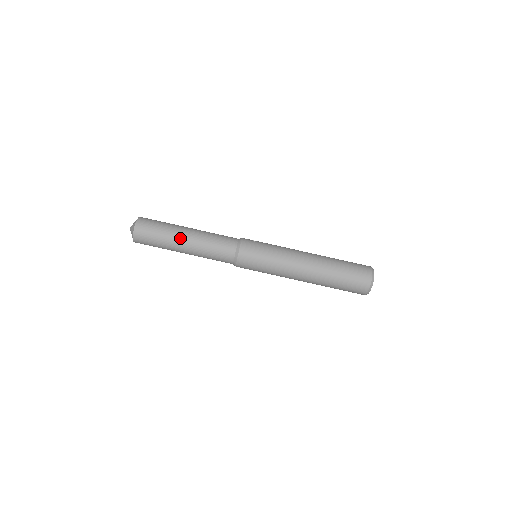
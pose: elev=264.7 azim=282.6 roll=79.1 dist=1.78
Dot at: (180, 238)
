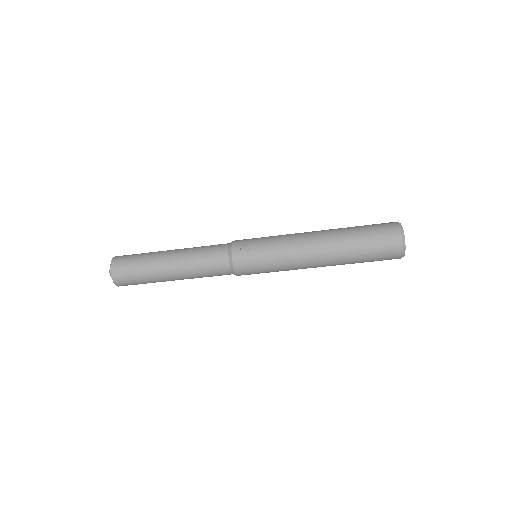
Dot at: (165, 276)
